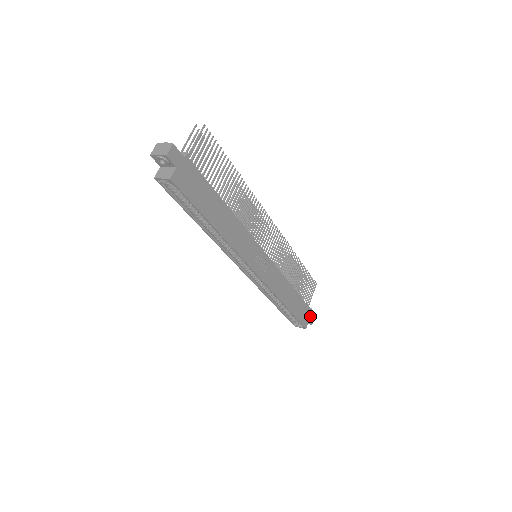
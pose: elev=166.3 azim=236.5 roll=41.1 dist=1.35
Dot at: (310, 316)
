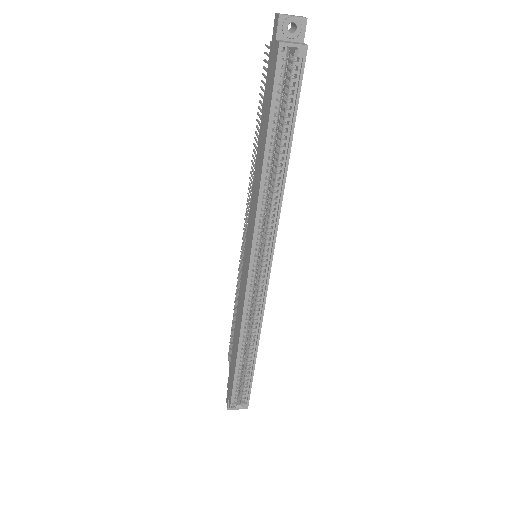
Dot at: occluded
